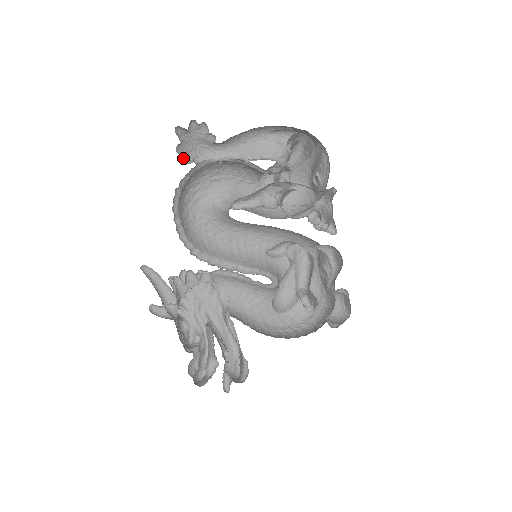
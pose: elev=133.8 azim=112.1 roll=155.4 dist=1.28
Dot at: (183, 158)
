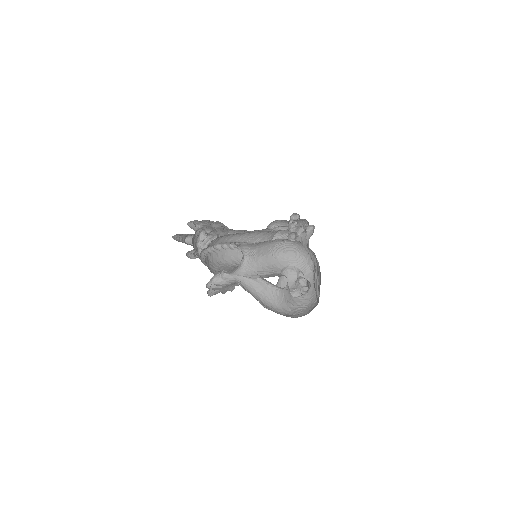
Dot at: (212, 277)
